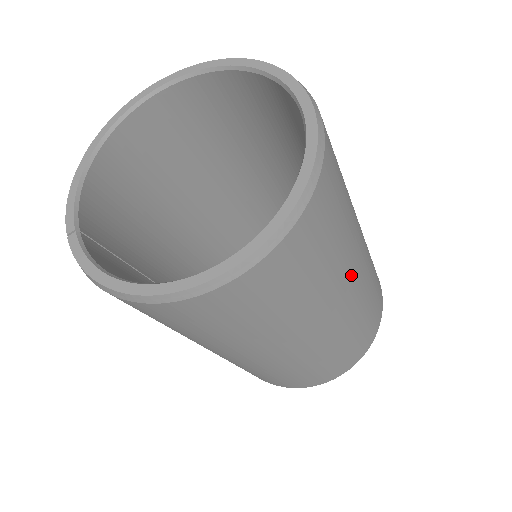
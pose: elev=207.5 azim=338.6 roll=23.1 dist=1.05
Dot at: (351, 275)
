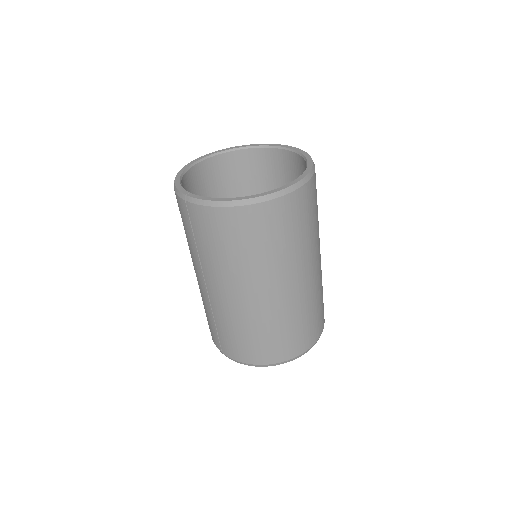
Dot at: (319, 245)
